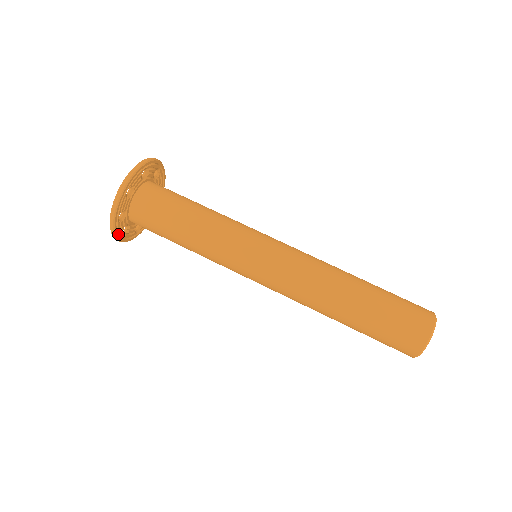
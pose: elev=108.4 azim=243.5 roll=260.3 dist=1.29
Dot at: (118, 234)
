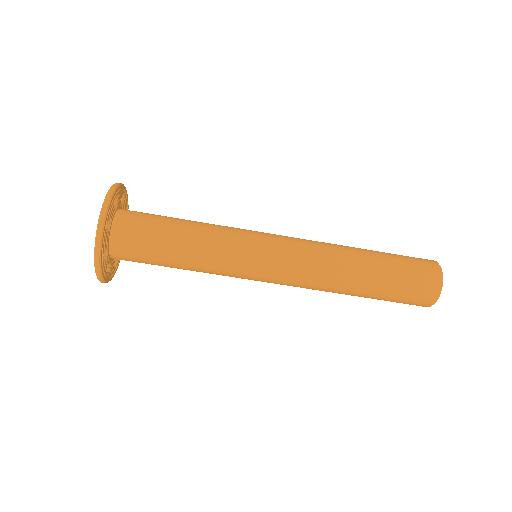
Dot at: occluded
